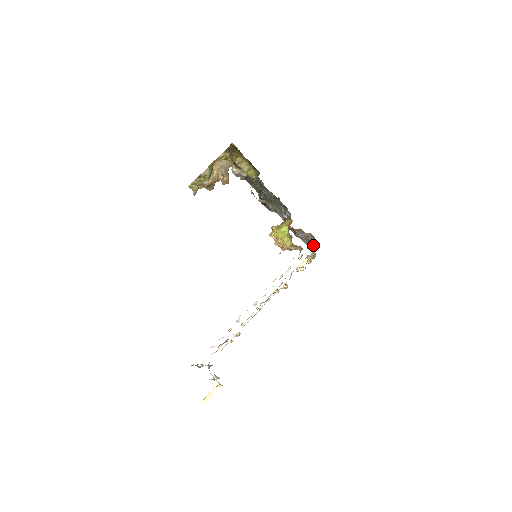
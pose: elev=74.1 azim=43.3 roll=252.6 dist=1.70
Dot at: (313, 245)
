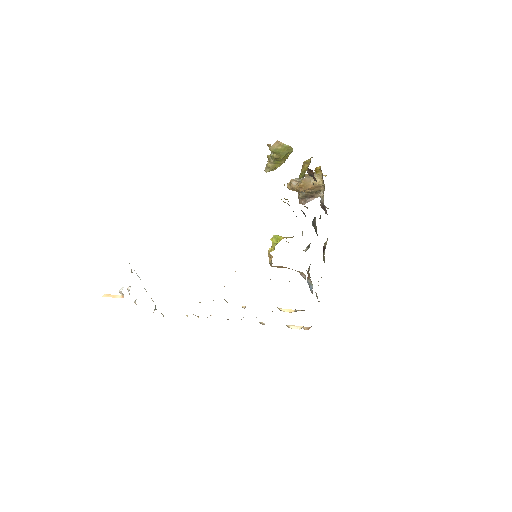
Dot at: occluded
